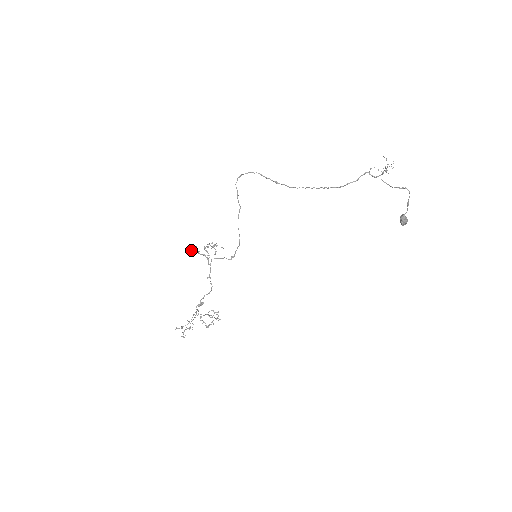
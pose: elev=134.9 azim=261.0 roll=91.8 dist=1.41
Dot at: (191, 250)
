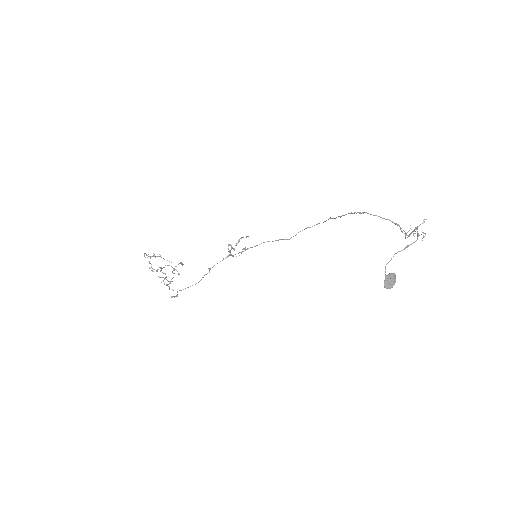
Dot at: (230, 245)
